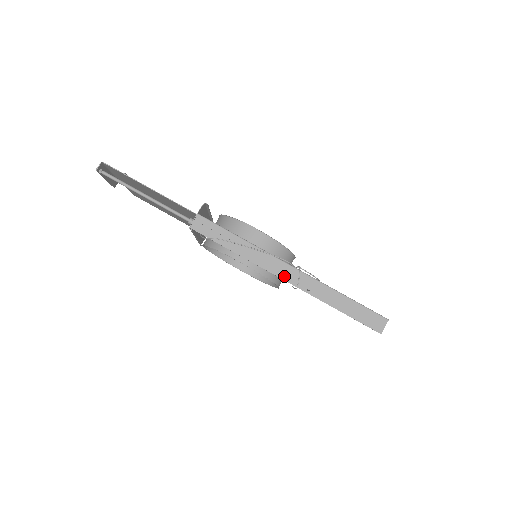
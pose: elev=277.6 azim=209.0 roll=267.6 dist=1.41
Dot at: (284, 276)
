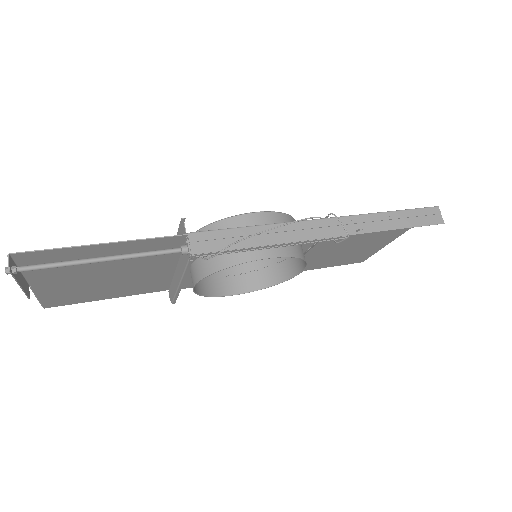
Dot at: (327, 234)
